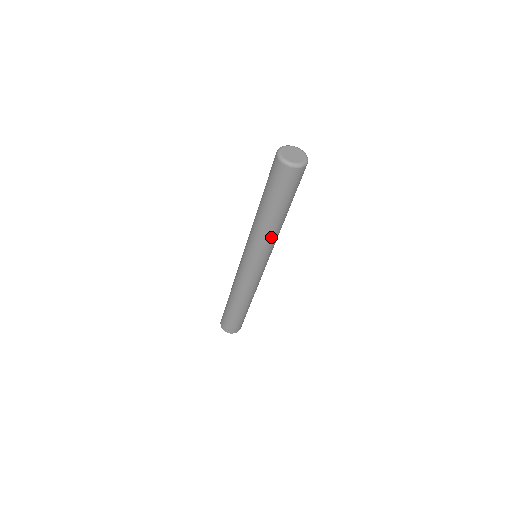
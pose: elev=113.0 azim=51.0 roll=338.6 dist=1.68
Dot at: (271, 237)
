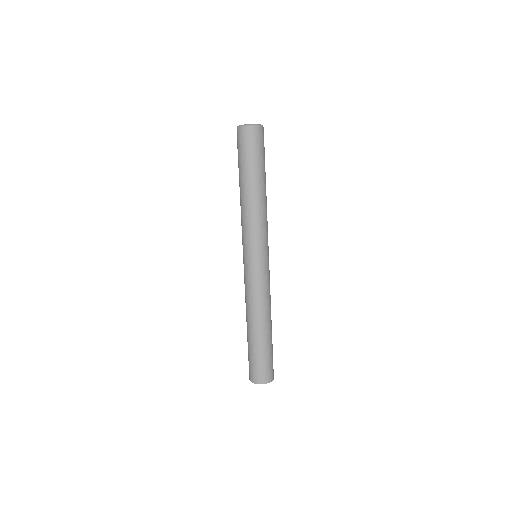
Dot at: (246, 215)
